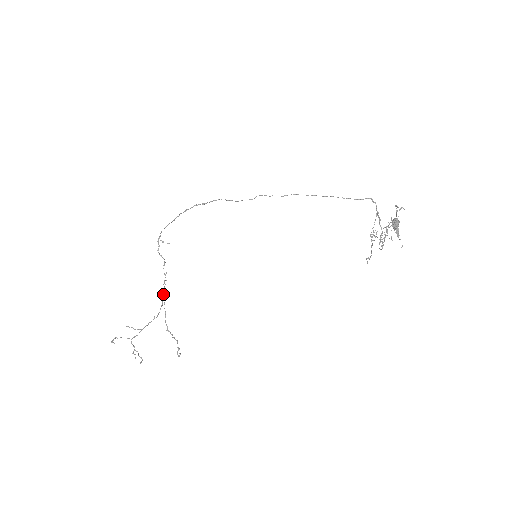
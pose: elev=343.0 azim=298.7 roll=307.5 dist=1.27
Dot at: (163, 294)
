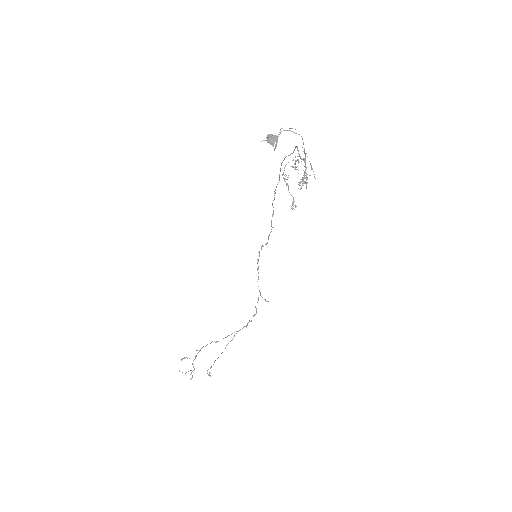
Dot at: occluded
